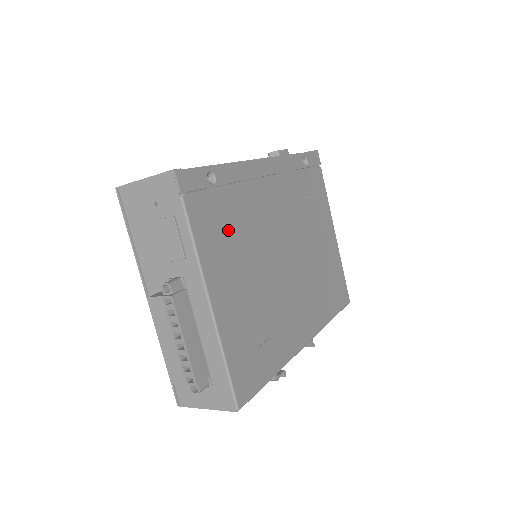
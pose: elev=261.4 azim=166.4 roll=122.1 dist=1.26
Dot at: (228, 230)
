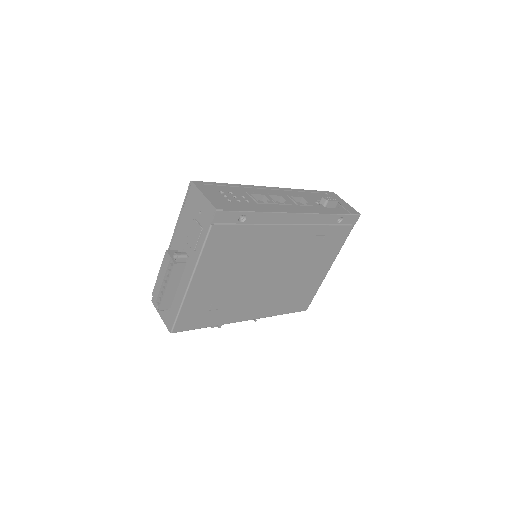
Dot at: (233, 248)
